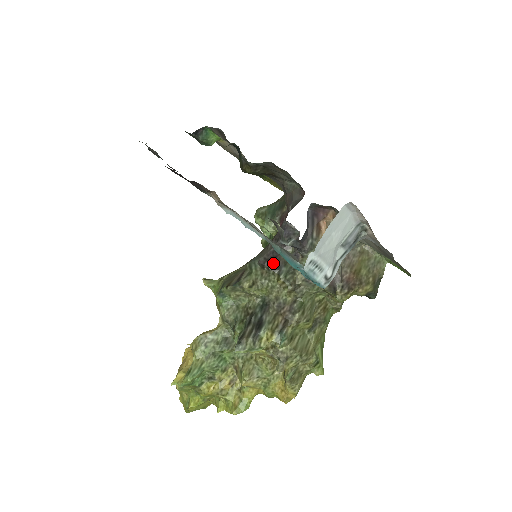
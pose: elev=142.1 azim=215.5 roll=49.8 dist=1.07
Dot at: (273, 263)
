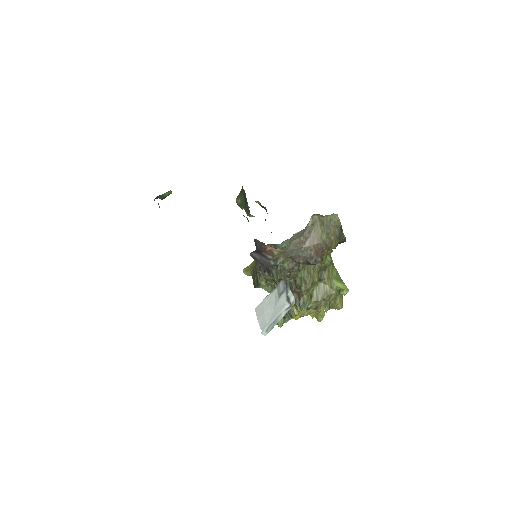
Dot at: (265, 270)
